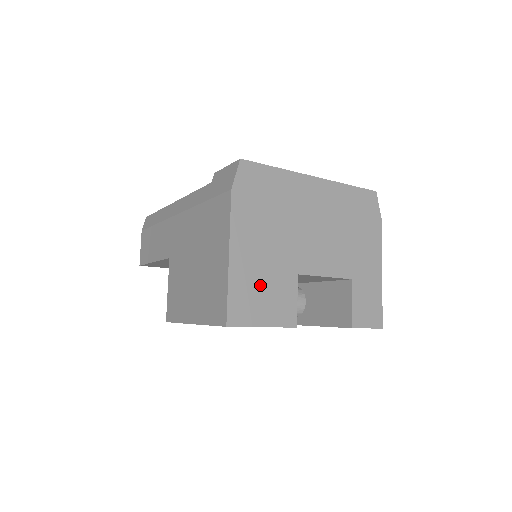
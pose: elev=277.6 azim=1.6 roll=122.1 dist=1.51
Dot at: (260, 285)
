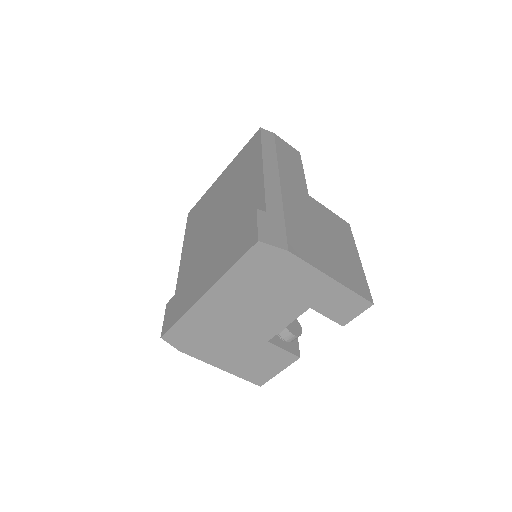
Dot at: (253, 363)
